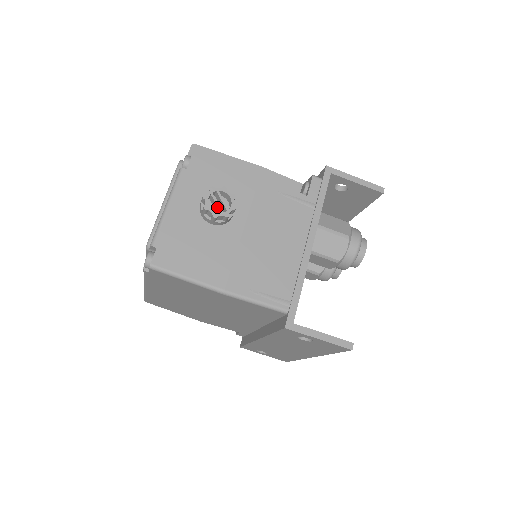
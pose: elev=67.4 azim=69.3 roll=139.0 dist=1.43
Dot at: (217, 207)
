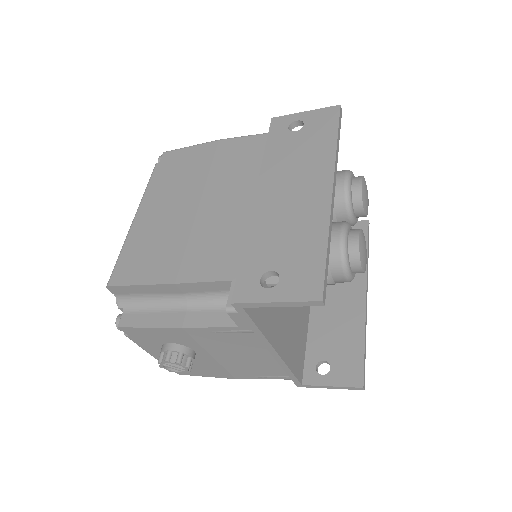
Dot at: (176, 369)
